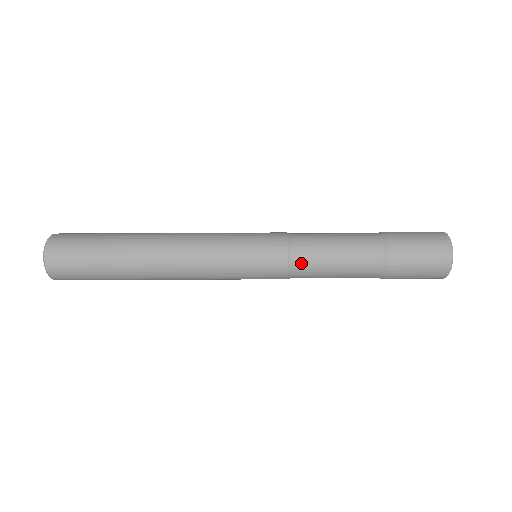
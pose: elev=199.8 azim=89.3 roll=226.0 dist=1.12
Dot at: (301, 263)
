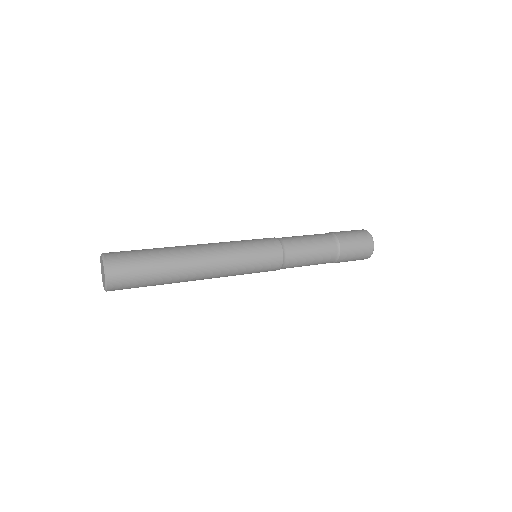
Dot at: occluded
